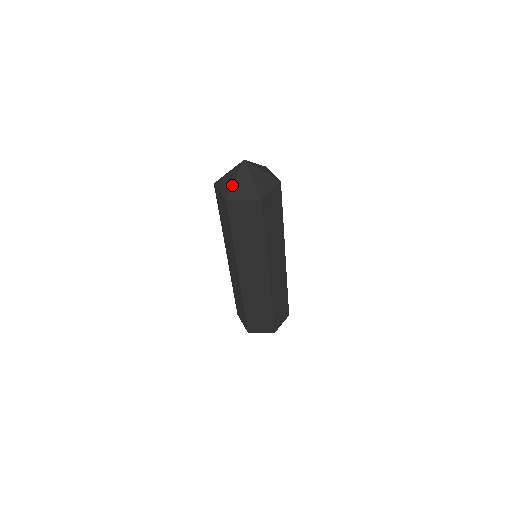
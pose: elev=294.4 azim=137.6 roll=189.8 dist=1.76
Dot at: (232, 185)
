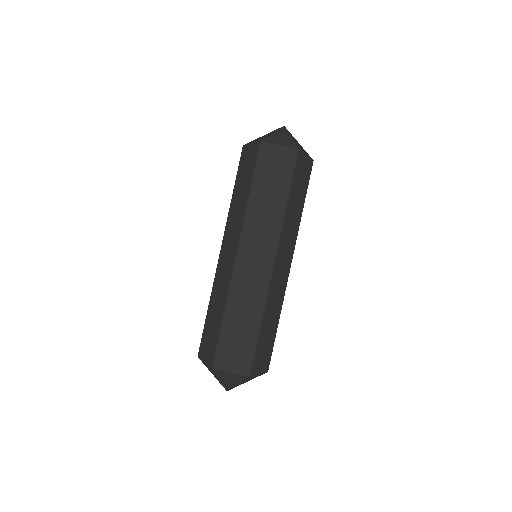
Dot at: (258, 138)
